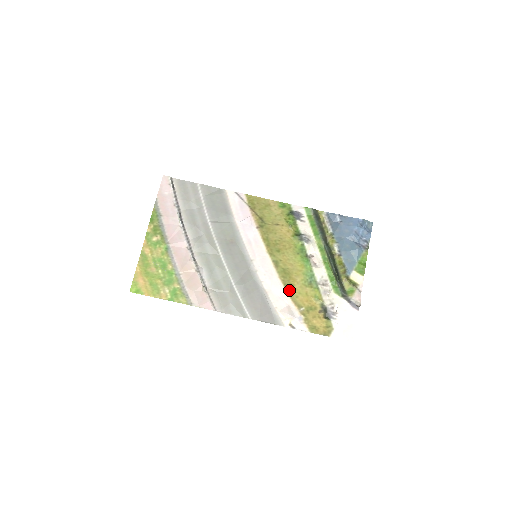
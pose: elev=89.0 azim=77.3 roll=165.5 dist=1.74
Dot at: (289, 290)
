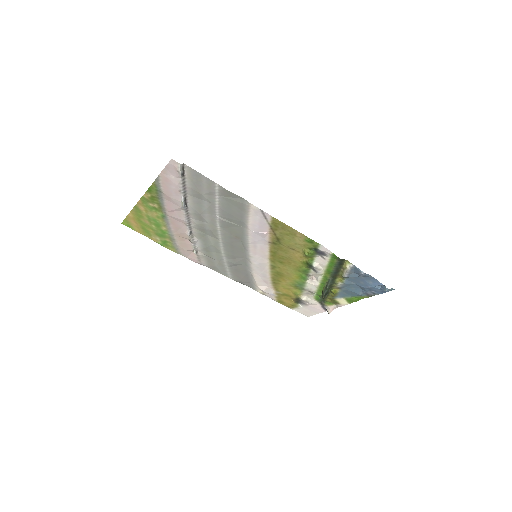
Dot at: (274, 282)
